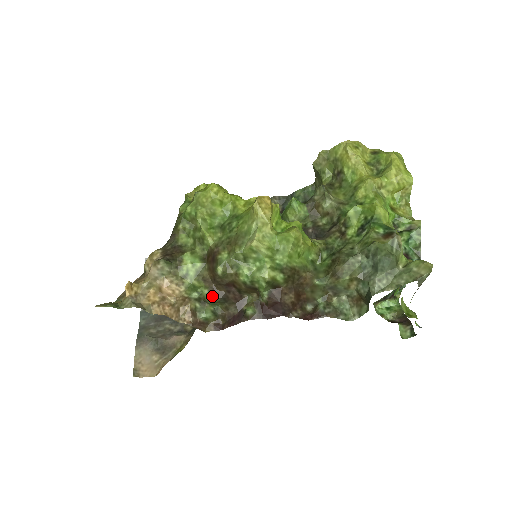
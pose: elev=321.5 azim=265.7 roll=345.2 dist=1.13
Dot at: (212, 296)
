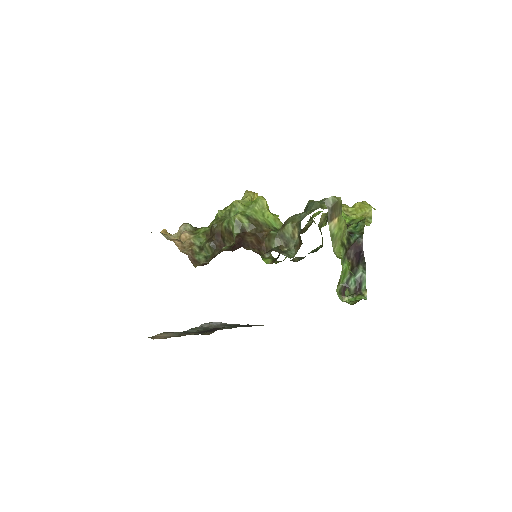
Dot at: (207, 242)
